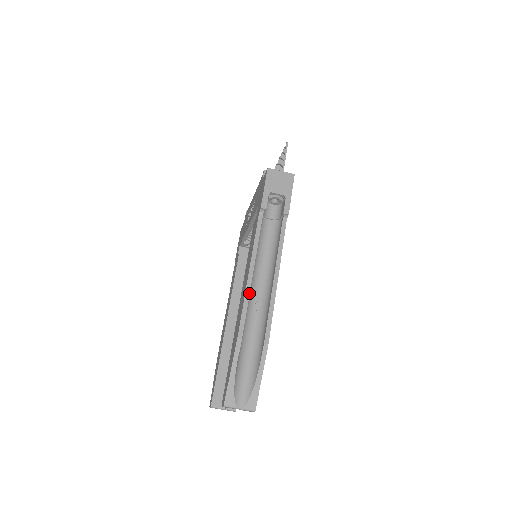
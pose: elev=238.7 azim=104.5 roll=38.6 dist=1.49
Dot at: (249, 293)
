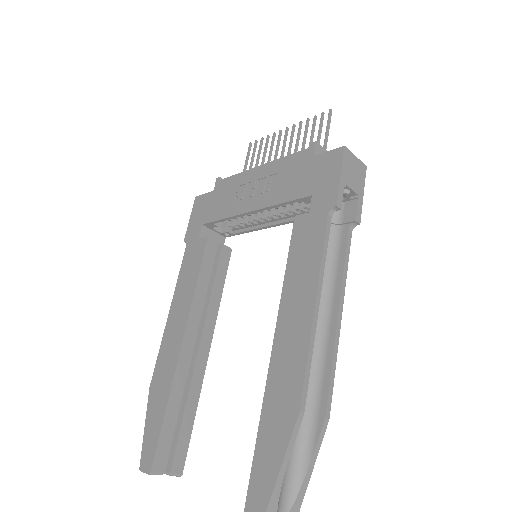
Dot at: (314, 337)
